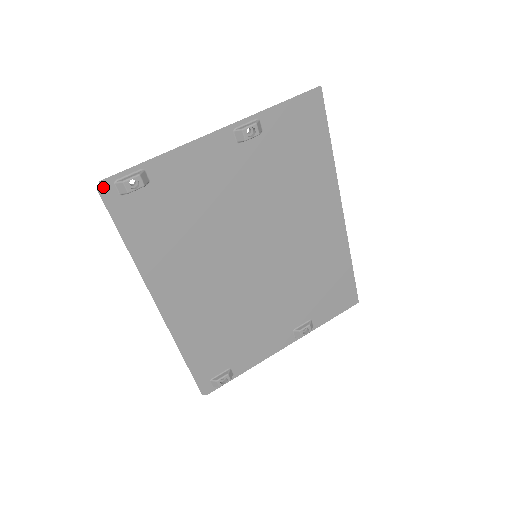
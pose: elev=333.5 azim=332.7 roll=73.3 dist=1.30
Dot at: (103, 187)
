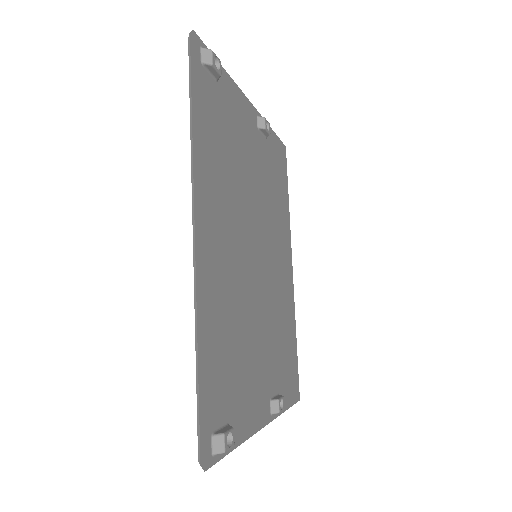
Dot at: (193, 38)
